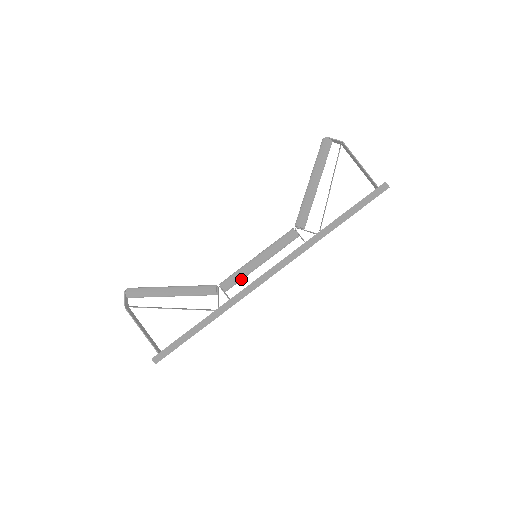
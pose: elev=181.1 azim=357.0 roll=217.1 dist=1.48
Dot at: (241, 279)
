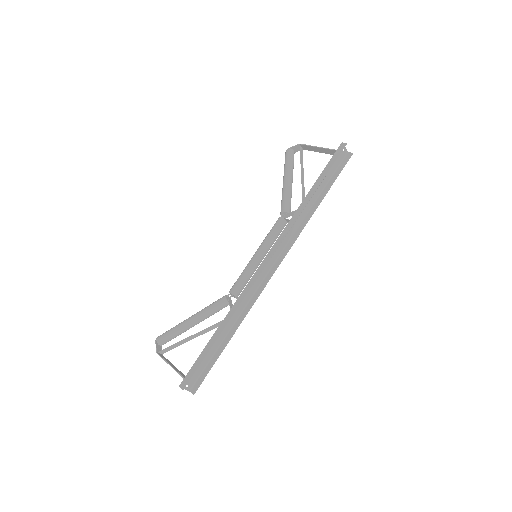
Dot at: (246, 278)
